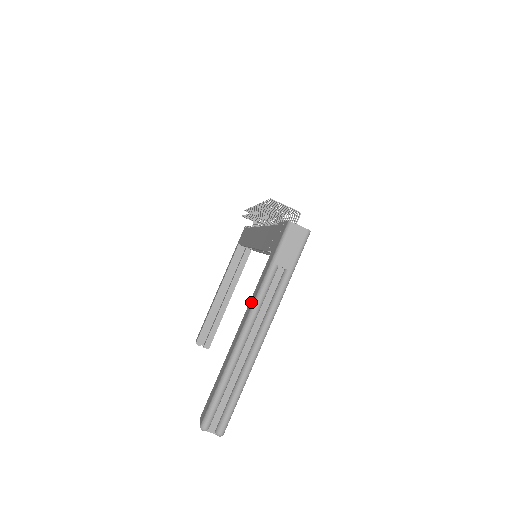
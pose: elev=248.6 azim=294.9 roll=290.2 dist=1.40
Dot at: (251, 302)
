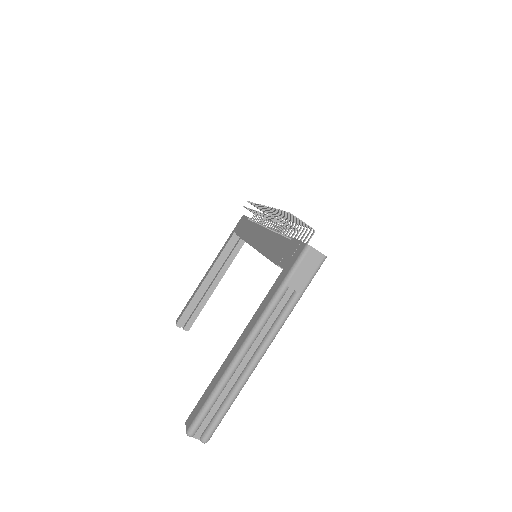
Dot at: (255, 317)
